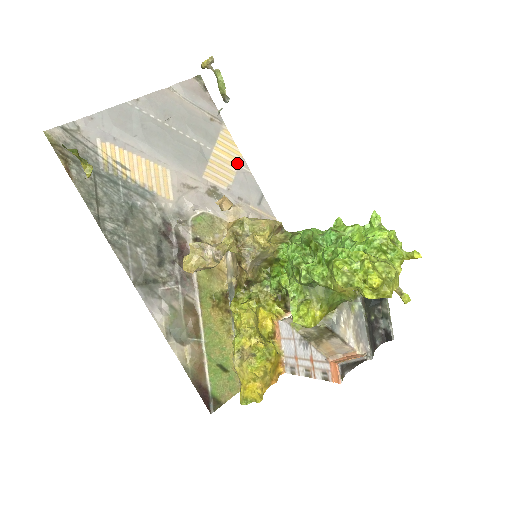
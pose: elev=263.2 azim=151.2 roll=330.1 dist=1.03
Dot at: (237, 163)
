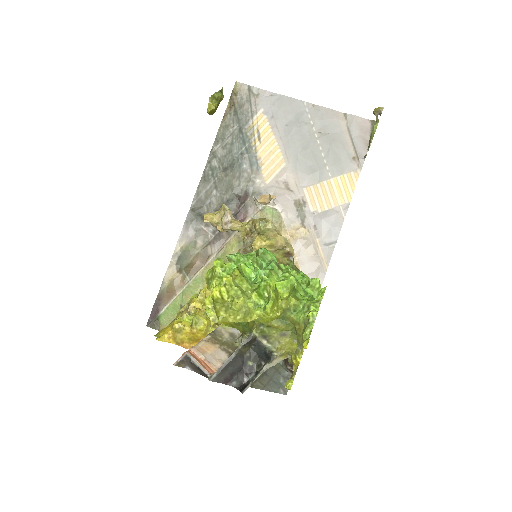
Dot at: (341, 203)
